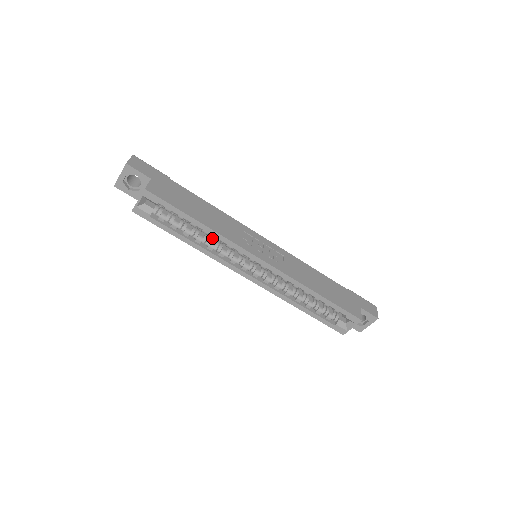
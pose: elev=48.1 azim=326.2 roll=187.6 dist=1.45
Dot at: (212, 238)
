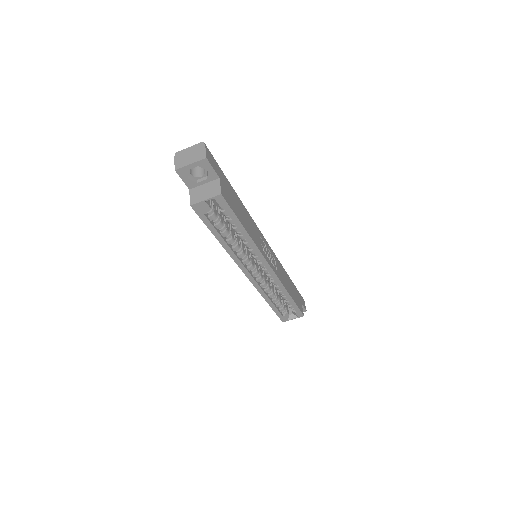
Dot at: (237, 239)
